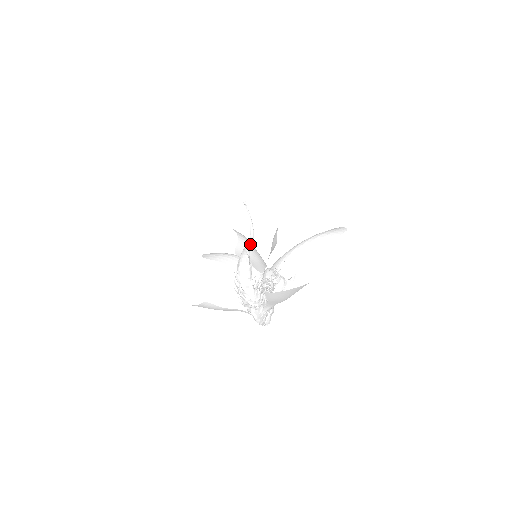
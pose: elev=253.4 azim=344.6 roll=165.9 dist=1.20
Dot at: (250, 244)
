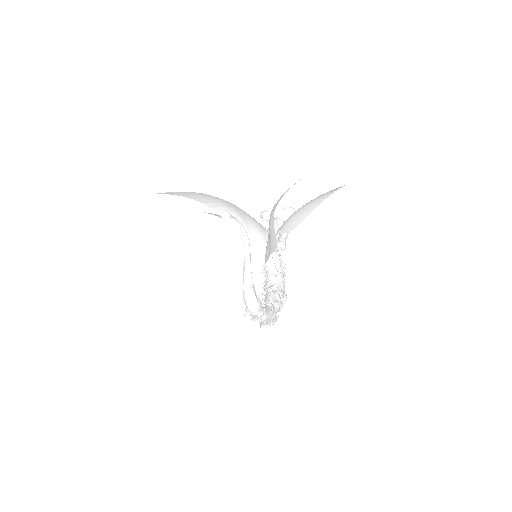
Dot at: (248, 260)
